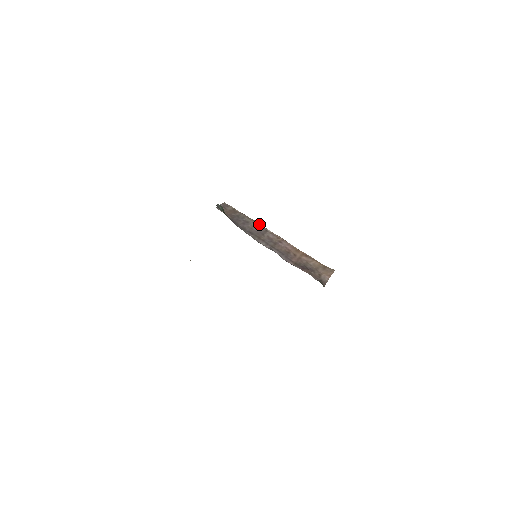
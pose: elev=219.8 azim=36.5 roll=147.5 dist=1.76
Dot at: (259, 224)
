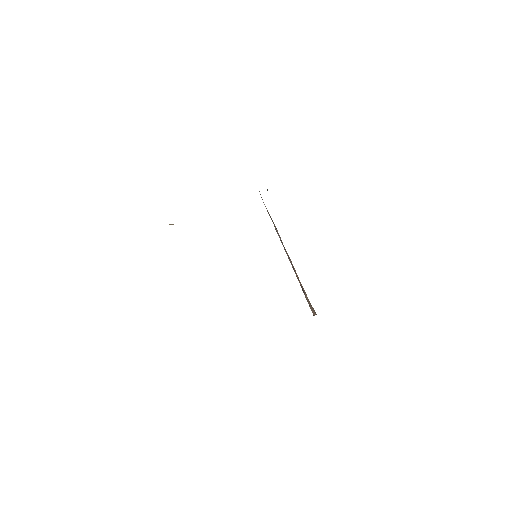
Dot at: occluded
